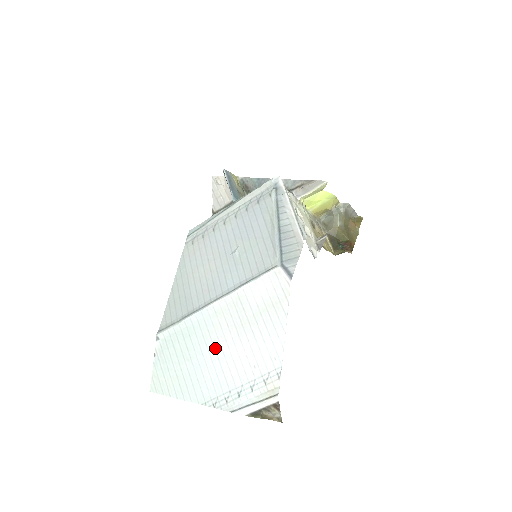
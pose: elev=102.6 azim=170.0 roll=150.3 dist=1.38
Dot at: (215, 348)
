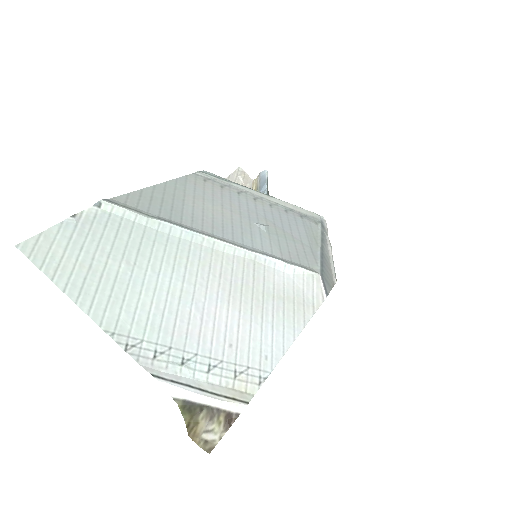
Dot at: (185, 282)
